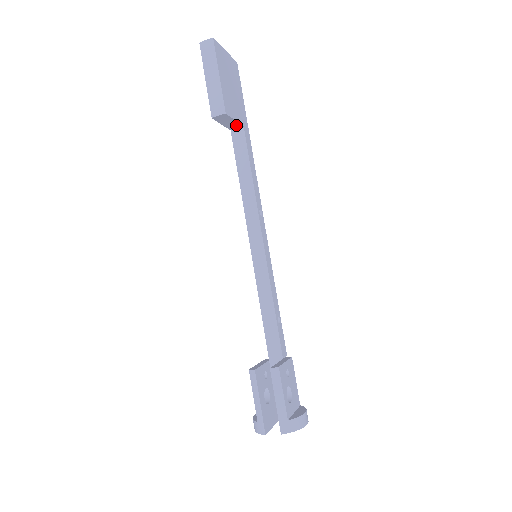
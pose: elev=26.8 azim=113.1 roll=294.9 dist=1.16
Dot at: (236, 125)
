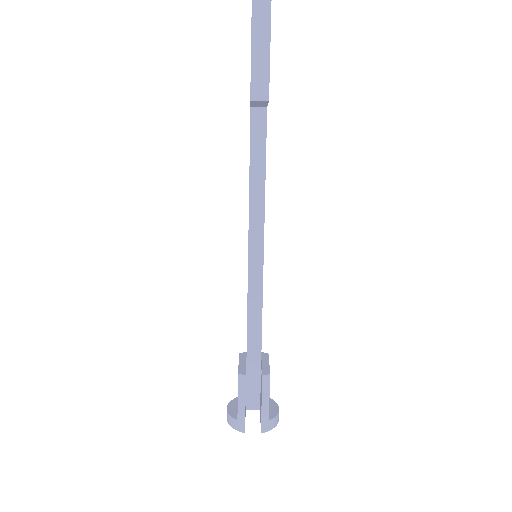
Dot at: (262, 106)
